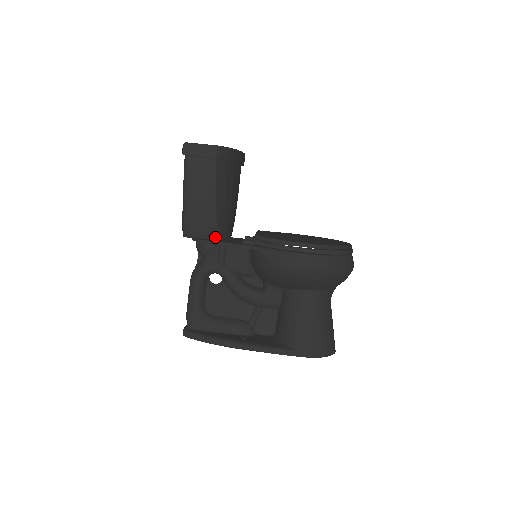
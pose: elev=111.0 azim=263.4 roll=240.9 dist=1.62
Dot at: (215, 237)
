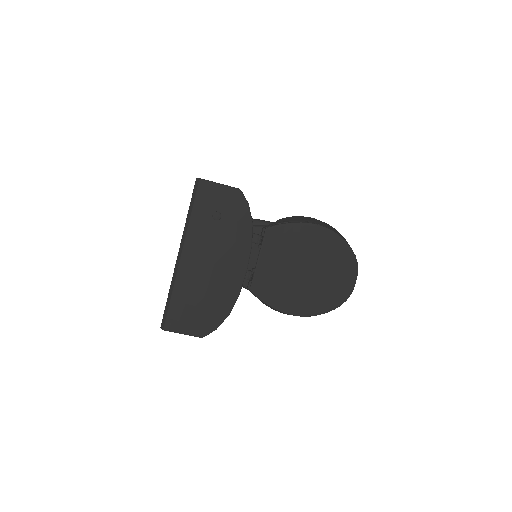
Dot at: occluded
